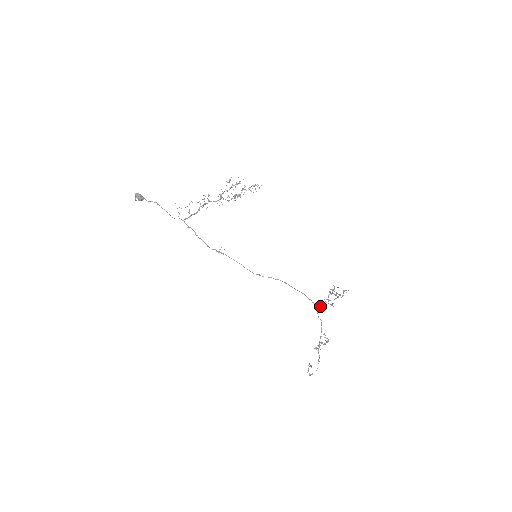
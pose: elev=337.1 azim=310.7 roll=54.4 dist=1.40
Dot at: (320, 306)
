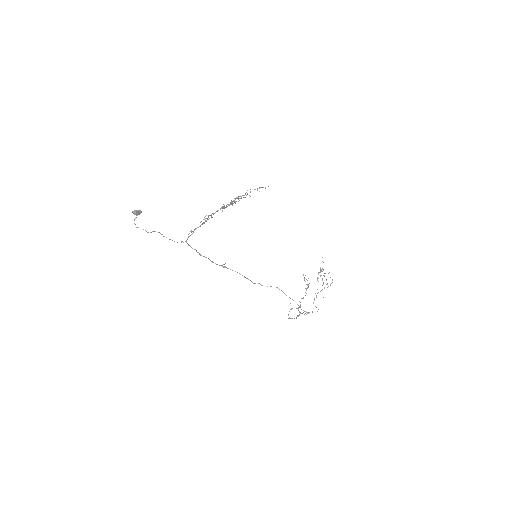
Dot at: (307, 313)
